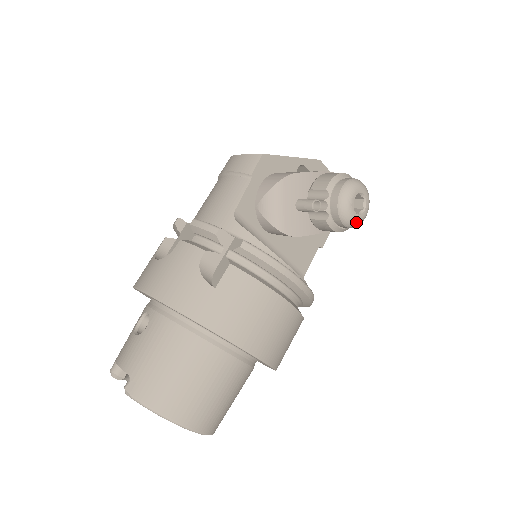
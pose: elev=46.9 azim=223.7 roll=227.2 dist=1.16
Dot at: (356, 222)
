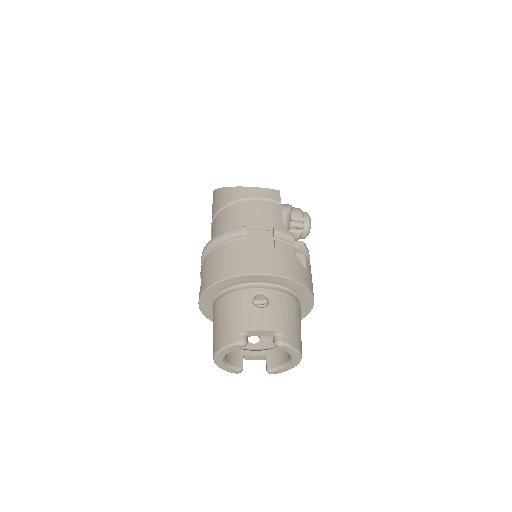
Dot at: occluded
